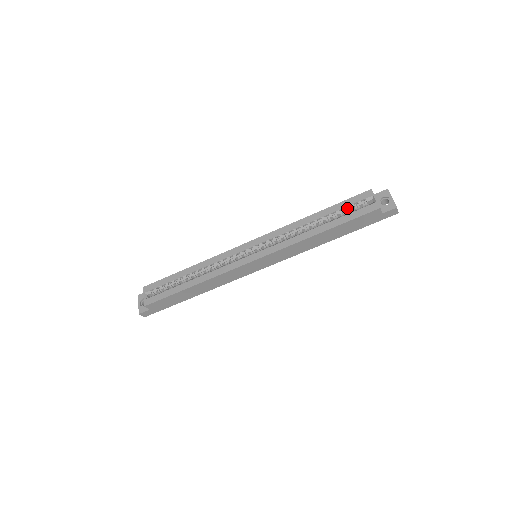
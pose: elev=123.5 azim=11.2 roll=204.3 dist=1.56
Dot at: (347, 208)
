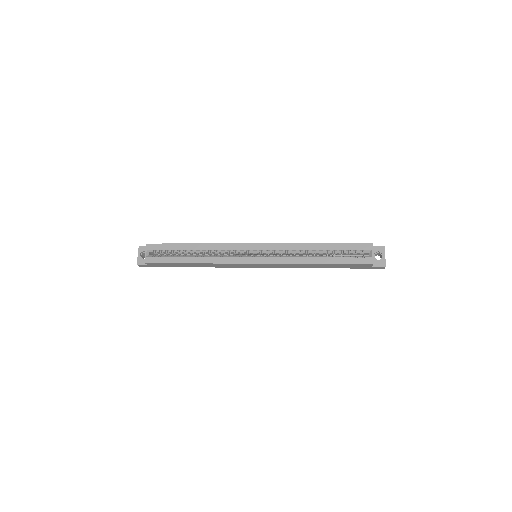
Dot at: (347, 251)
